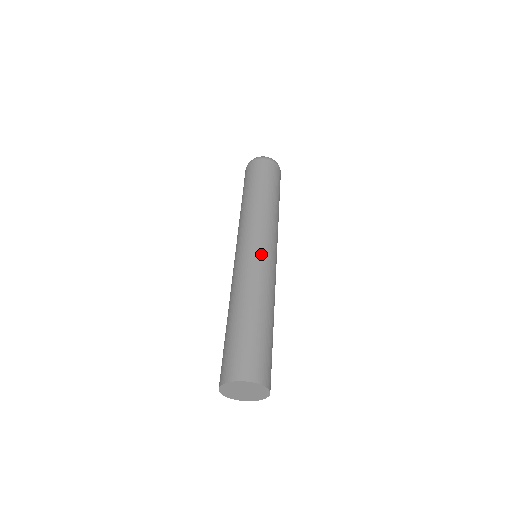
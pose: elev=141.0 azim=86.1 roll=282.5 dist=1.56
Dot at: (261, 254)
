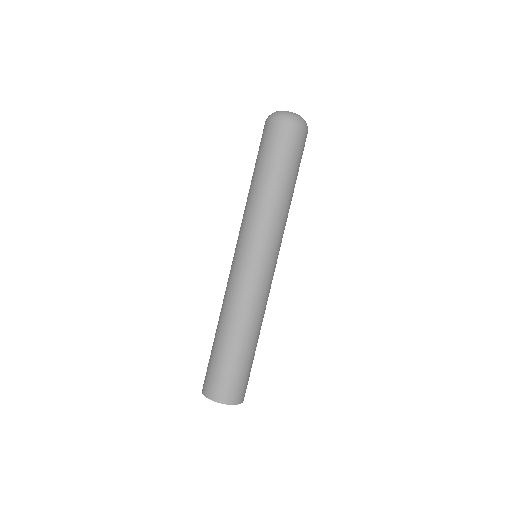
Dot at: (256, 272)
